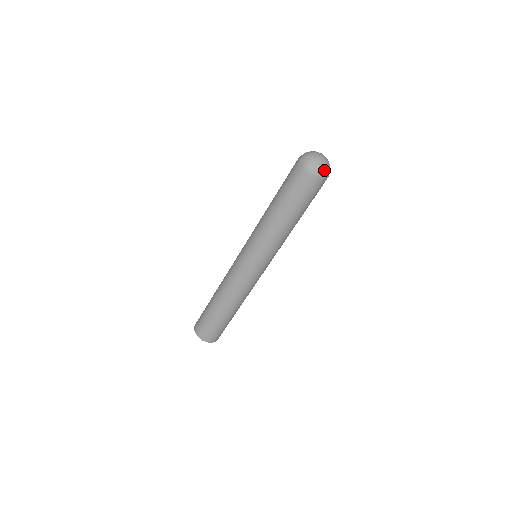
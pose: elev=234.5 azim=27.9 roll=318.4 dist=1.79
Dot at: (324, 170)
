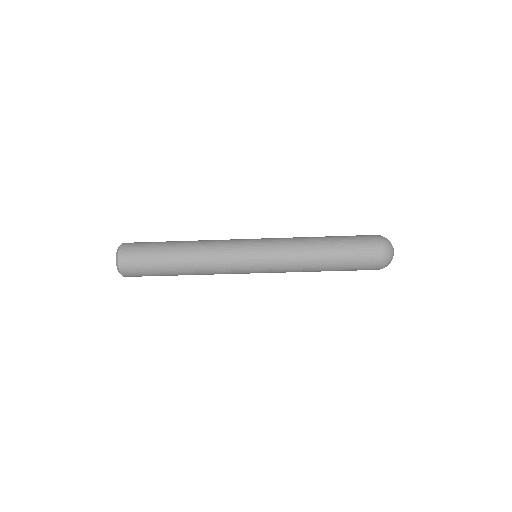
Dot at: occluded
